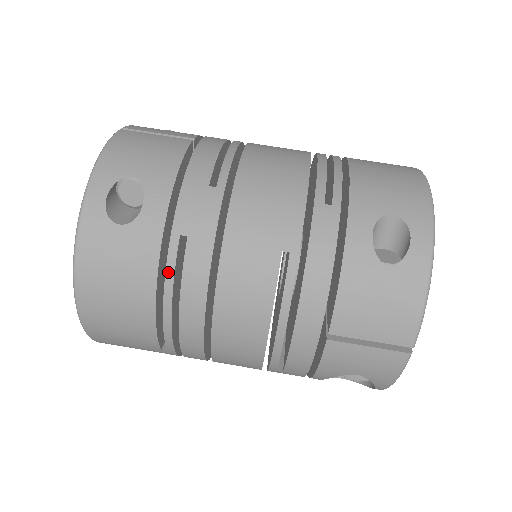
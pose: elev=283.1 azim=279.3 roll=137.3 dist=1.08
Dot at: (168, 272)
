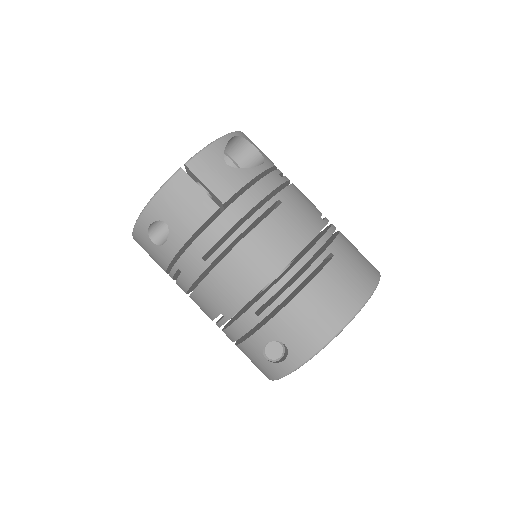
Dot at: (171, 274)
